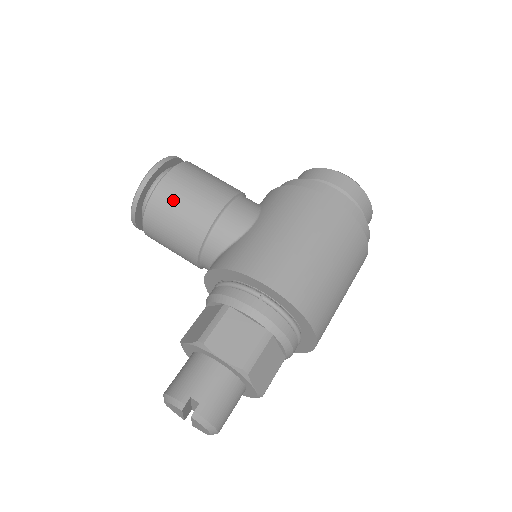
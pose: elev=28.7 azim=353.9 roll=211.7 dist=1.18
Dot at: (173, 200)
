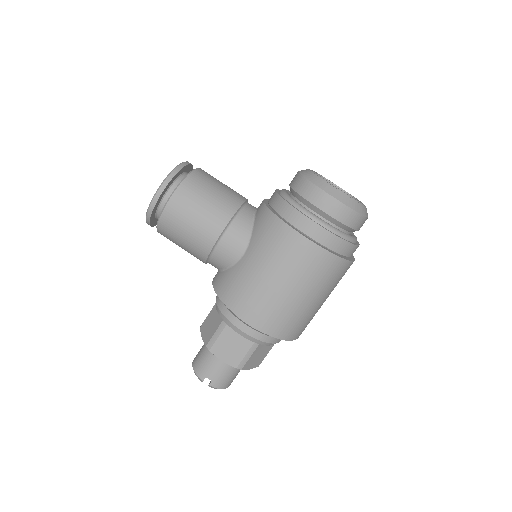
Dot at: (175, 230)
